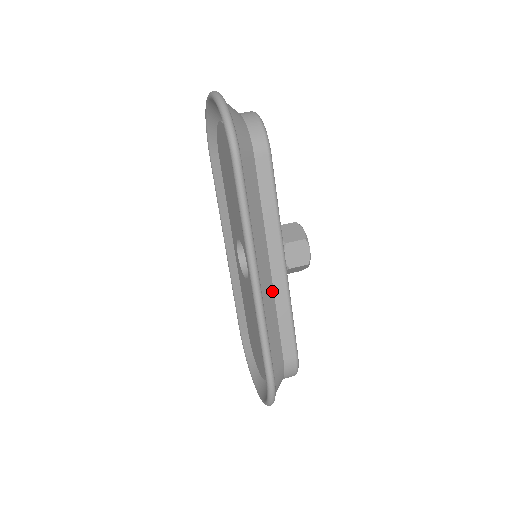
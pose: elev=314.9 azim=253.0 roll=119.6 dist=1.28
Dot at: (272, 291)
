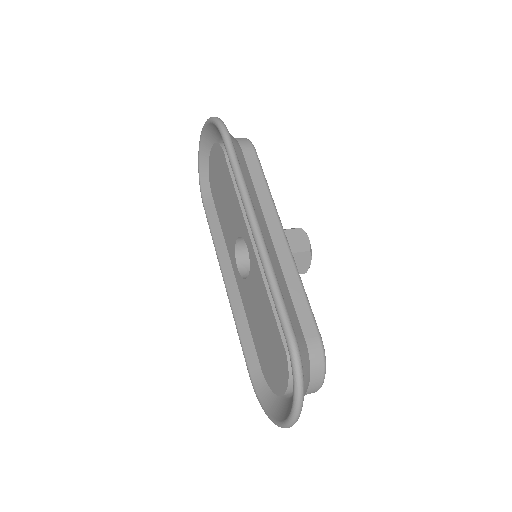
Dot at: (277, 258)
